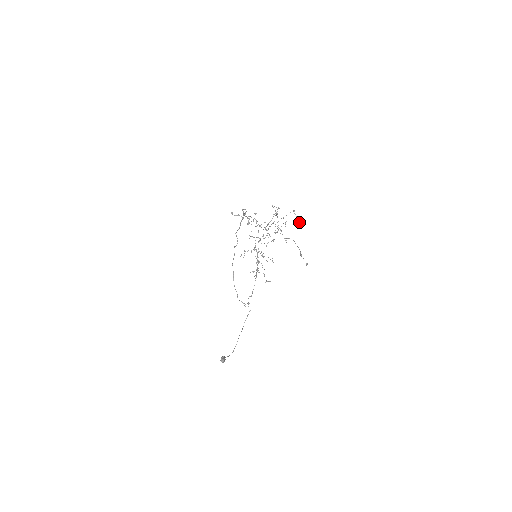
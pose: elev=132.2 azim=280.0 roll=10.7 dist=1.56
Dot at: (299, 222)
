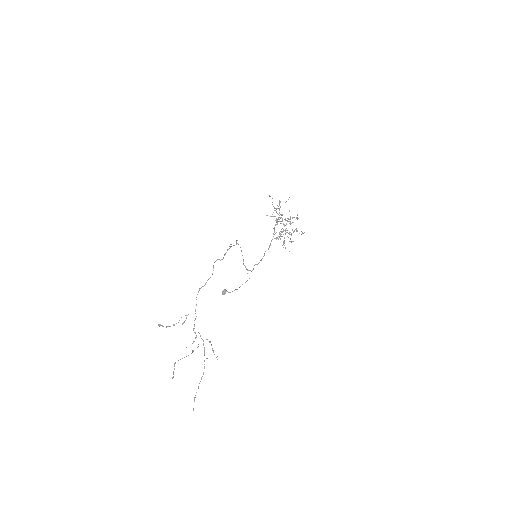
Dot at: (217, 359)
